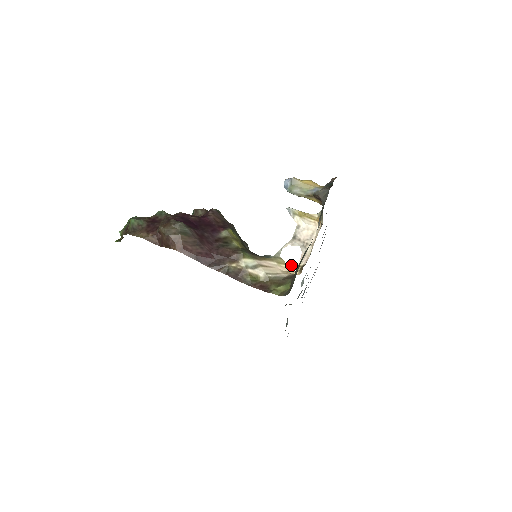
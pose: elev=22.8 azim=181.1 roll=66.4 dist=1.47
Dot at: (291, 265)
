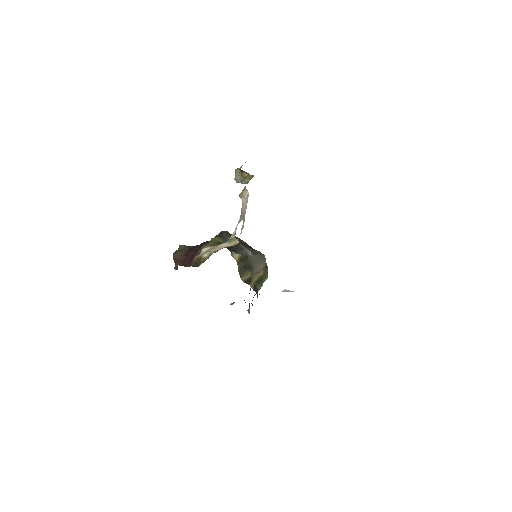
Dot at: (237, 239)
